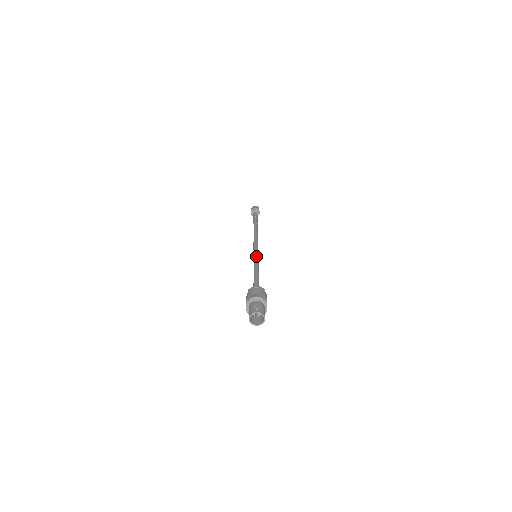
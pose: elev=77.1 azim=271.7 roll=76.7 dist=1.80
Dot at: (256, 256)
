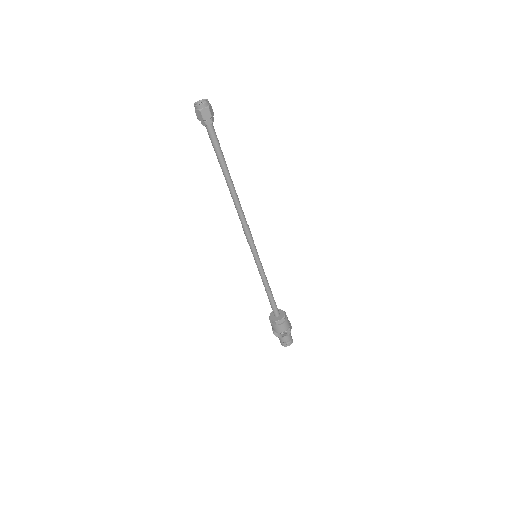
Dot at: (257, 263)
